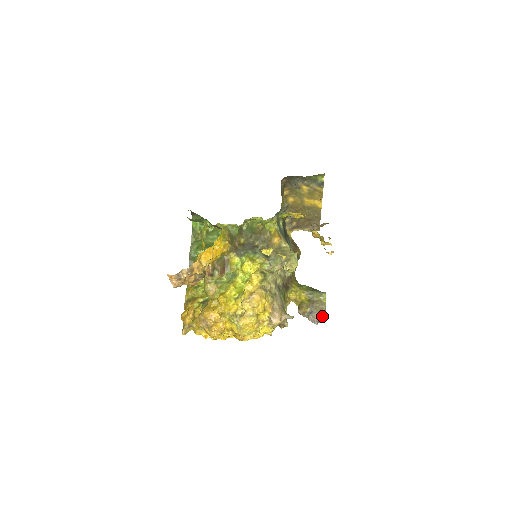
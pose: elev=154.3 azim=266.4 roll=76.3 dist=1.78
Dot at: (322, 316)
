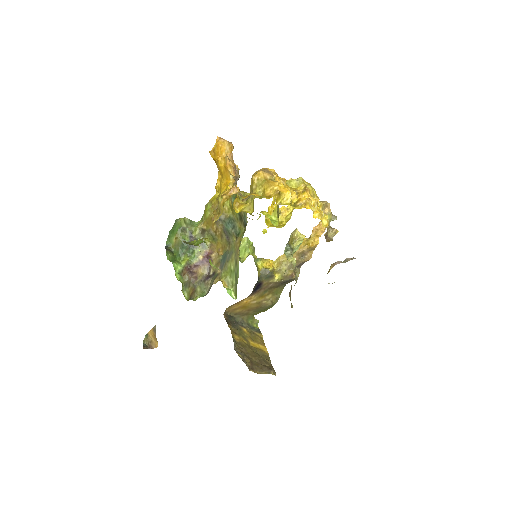
Dot at: occluded
